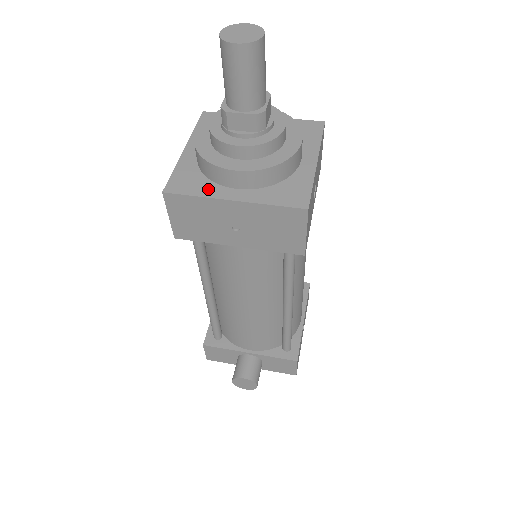
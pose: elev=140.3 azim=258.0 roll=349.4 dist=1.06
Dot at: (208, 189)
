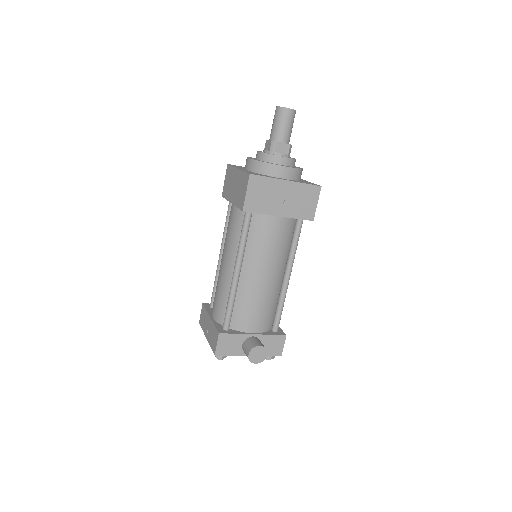
Dot at: occluded
